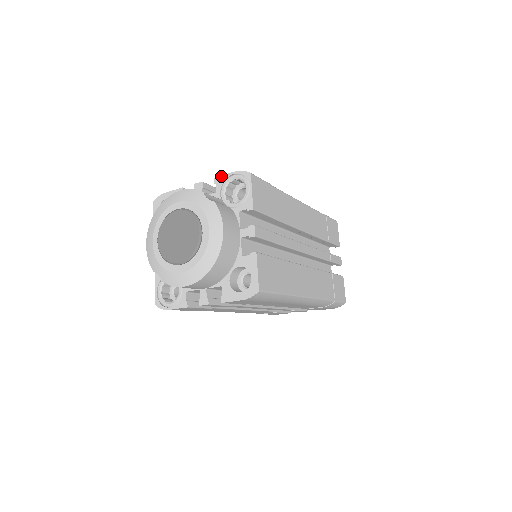
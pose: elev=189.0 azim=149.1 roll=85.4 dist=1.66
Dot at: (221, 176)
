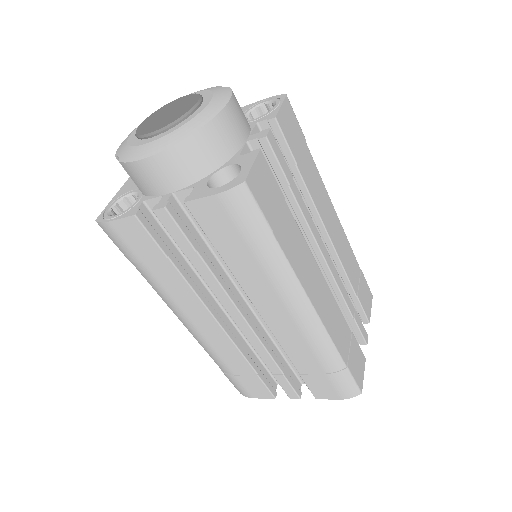
Dot at: (250, 104)
